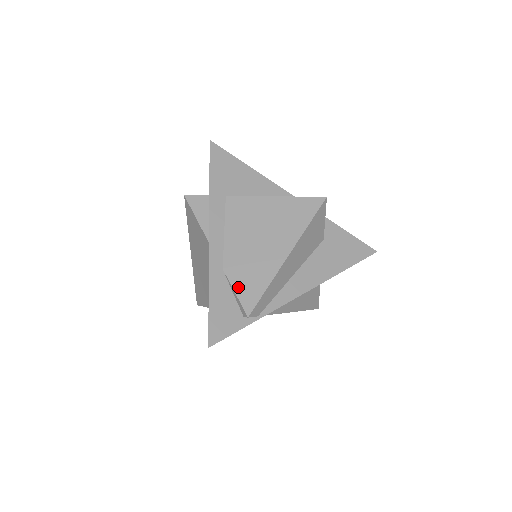
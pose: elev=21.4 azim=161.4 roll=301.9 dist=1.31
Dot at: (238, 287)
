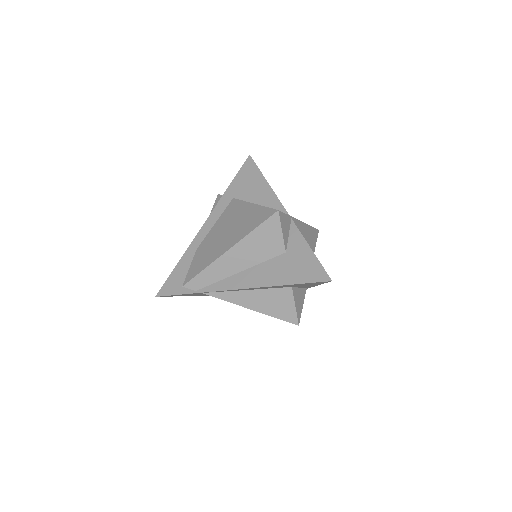
Dot at: (193, 264)
